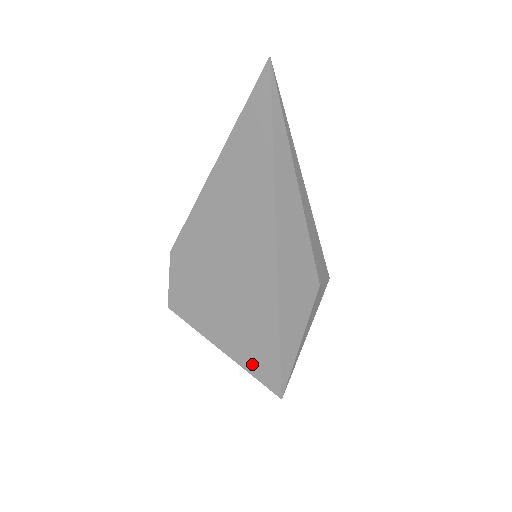
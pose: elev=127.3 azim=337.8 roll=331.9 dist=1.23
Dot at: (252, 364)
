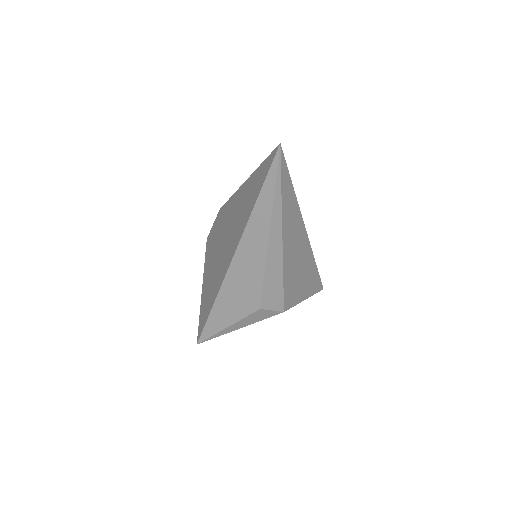
Dot at: (202, 312)
